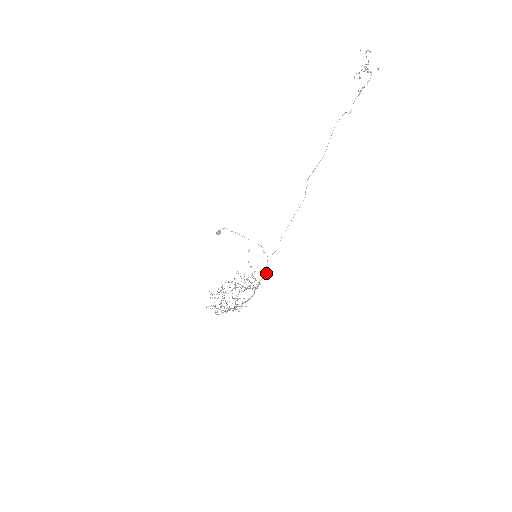
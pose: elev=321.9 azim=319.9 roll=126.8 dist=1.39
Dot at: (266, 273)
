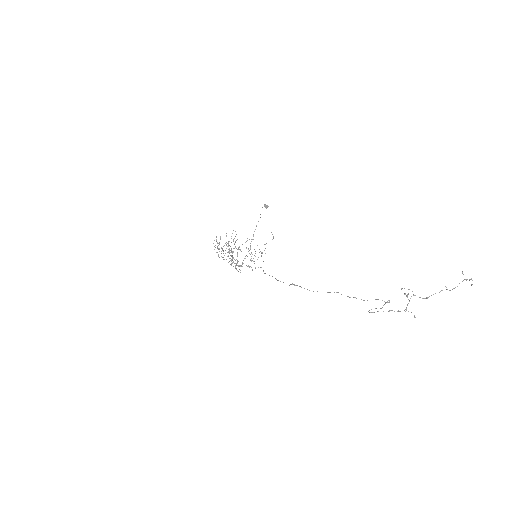
Dot at: (252, 270)
